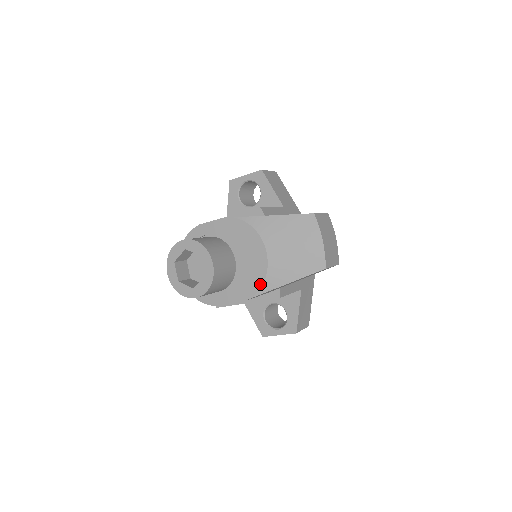
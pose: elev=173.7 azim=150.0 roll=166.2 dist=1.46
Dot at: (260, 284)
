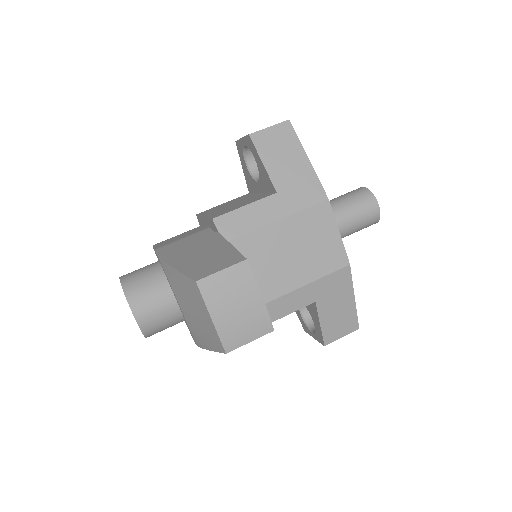
Dot at: occluded
